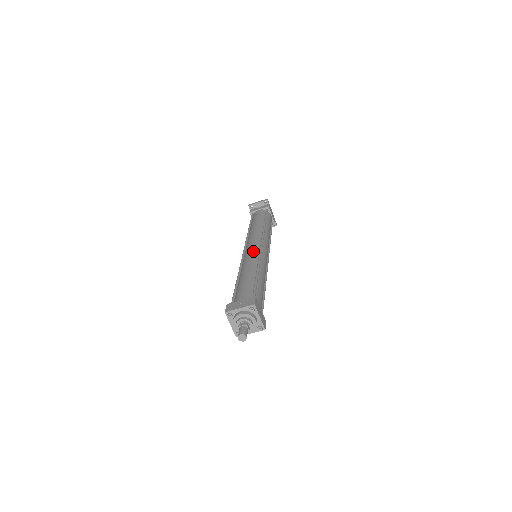
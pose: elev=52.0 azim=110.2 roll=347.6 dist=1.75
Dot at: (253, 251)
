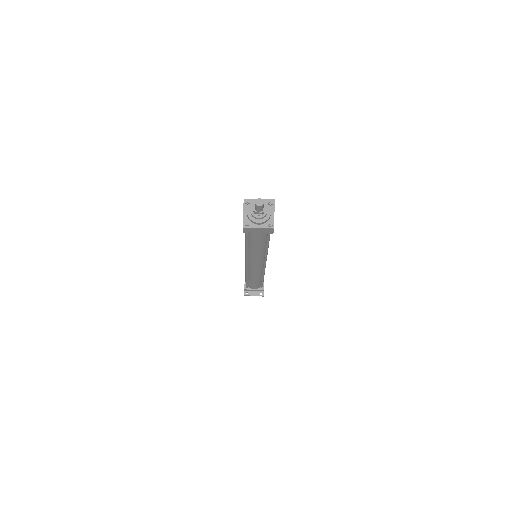
Dot at: occluded
